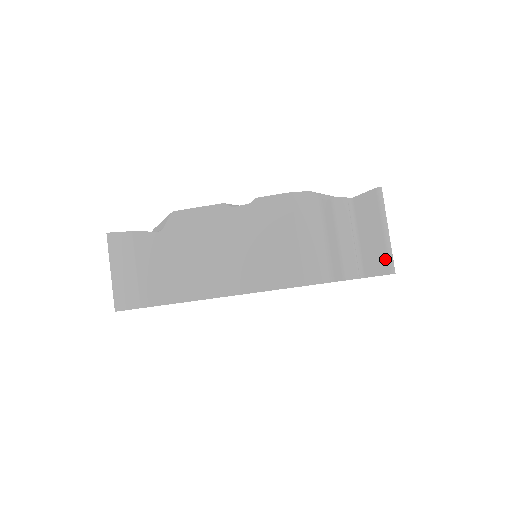
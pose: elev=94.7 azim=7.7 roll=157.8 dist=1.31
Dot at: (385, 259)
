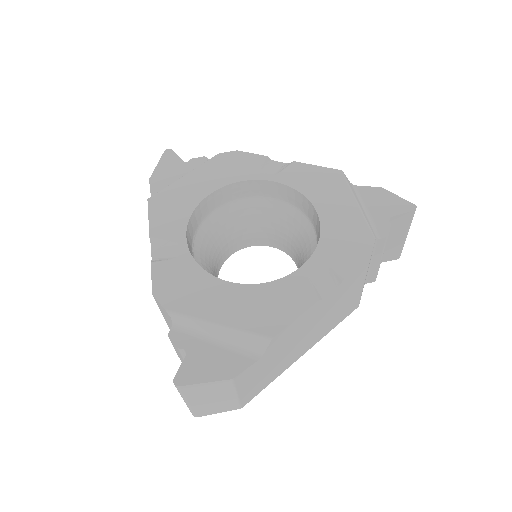
Dot at: (399, 252)
